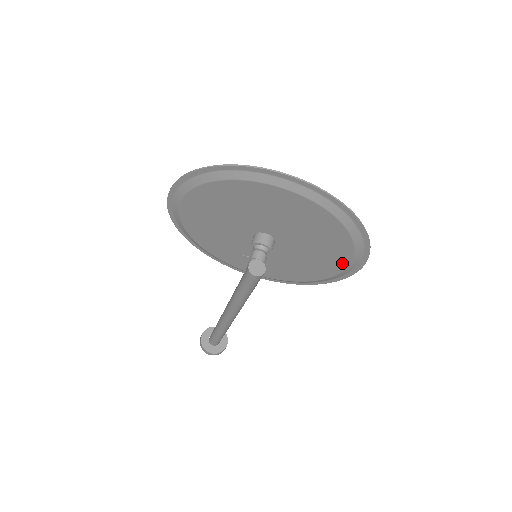
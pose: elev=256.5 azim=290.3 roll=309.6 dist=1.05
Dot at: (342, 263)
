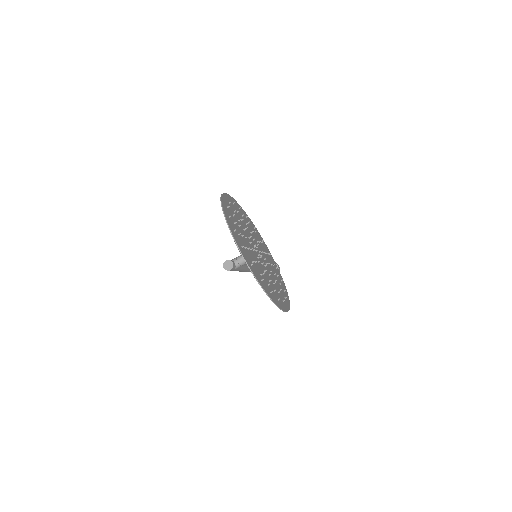
Dot at: occluded
